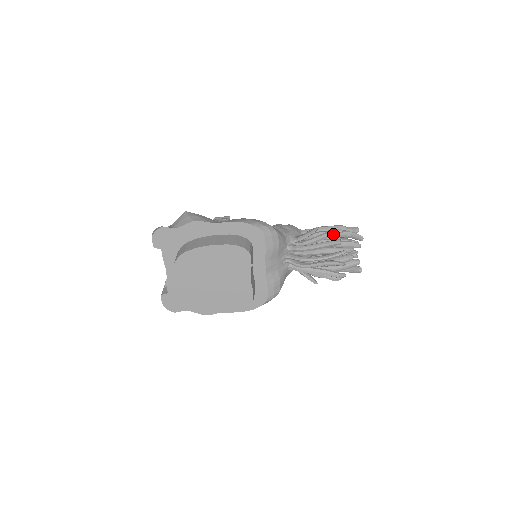
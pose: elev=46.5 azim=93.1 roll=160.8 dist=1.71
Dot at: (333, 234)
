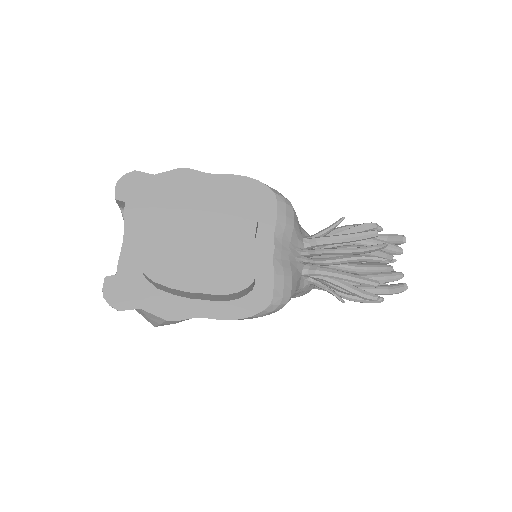
Dot at: (365, 227)
